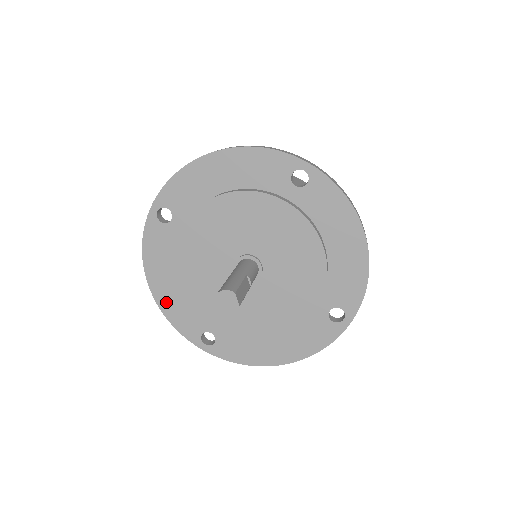
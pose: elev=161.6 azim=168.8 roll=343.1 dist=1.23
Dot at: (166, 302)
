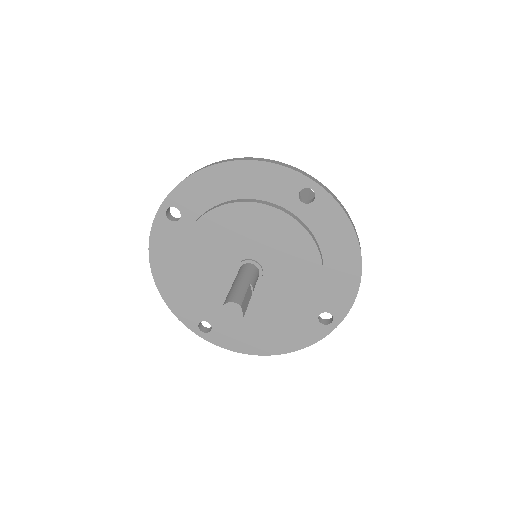
Dot at: (168, 291)
